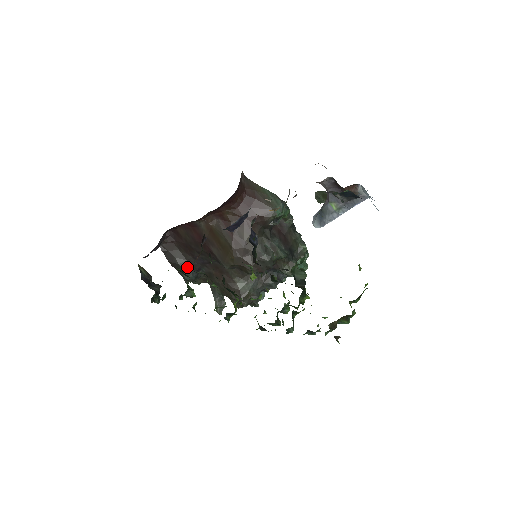
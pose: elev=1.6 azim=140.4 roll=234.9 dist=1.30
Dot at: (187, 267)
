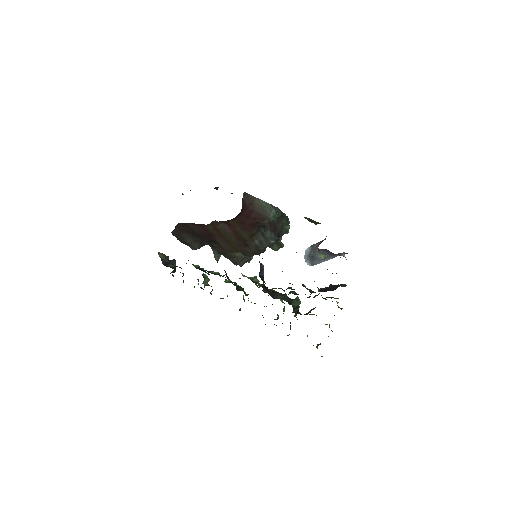
Dot at: (195, 244)
